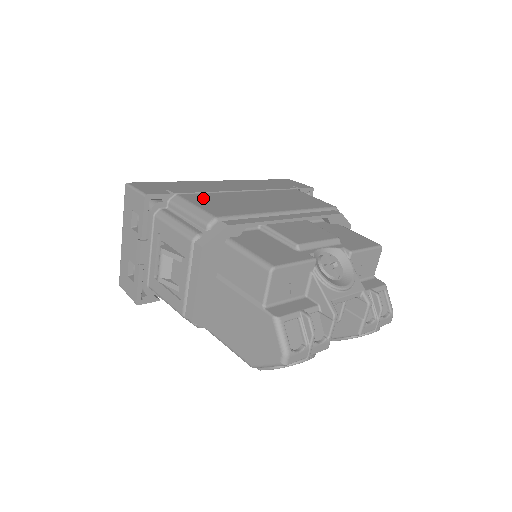
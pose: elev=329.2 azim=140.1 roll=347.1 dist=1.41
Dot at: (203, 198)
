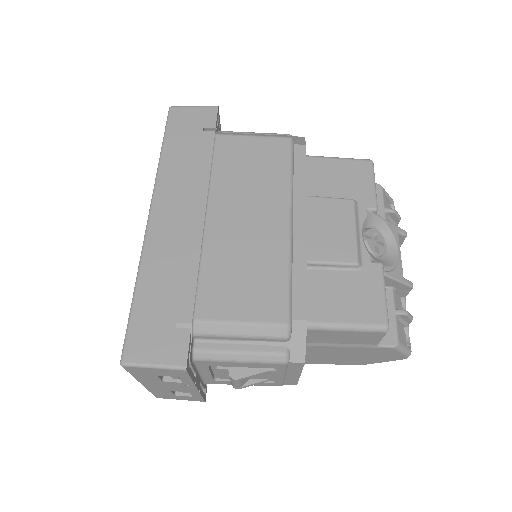
Dot at: (218, 294)
